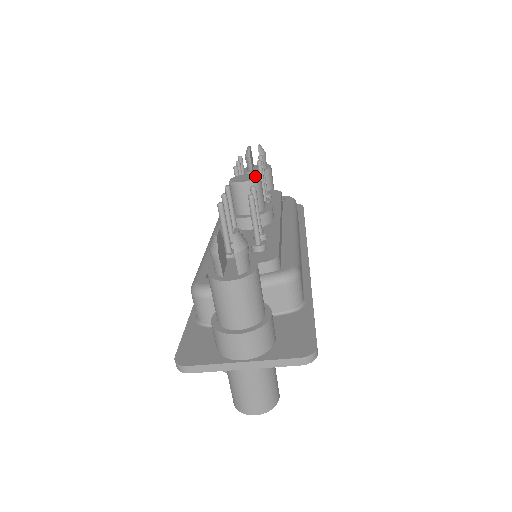
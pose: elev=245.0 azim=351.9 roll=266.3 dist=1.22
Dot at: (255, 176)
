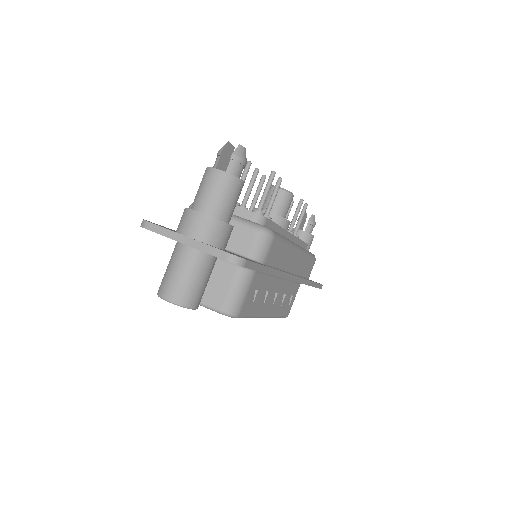
Dot at: (290, 192)
